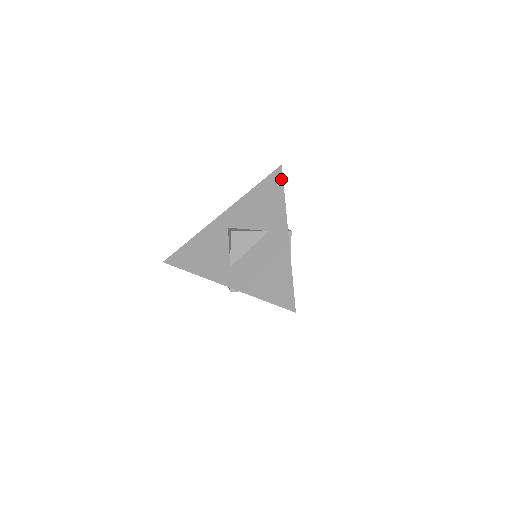
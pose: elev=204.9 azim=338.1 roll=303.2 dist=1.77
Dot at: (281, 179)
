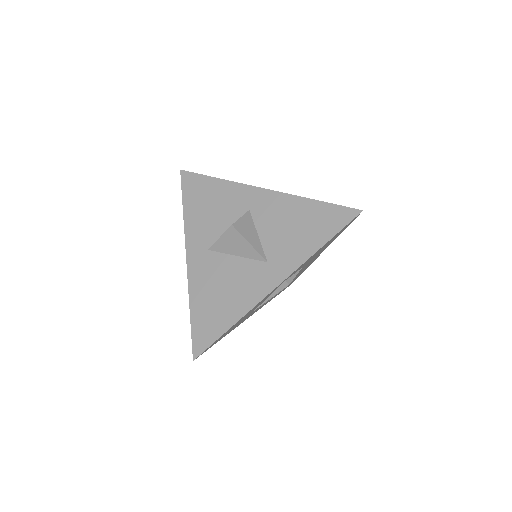
Dot at: (342, 226)
